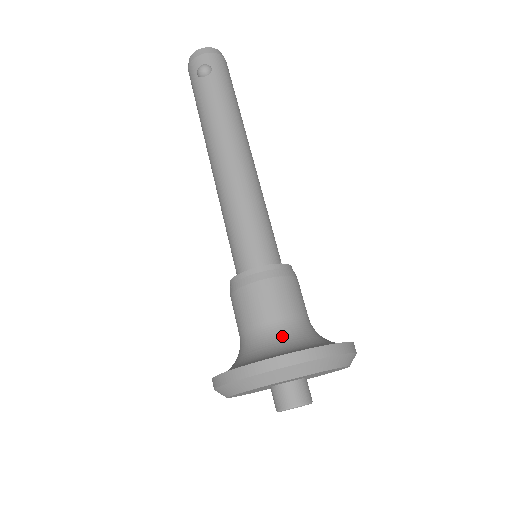
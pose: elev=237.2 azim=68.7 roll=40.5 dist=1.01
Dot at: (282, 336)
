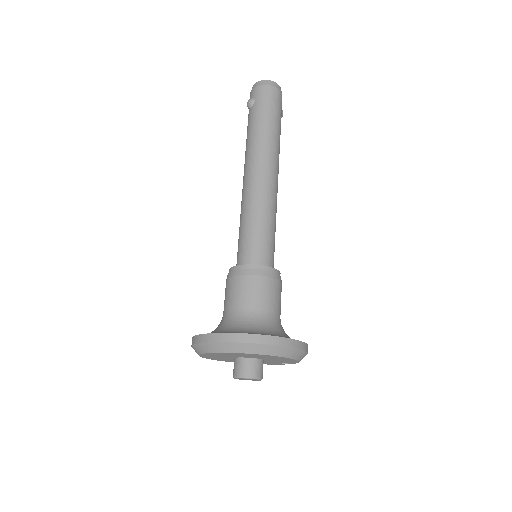
Dot at: (228, 321)
